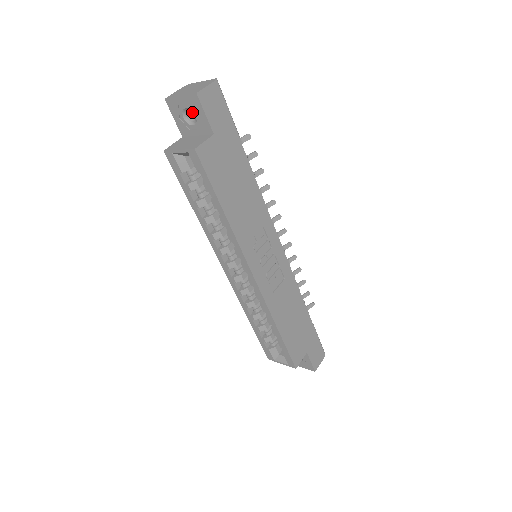
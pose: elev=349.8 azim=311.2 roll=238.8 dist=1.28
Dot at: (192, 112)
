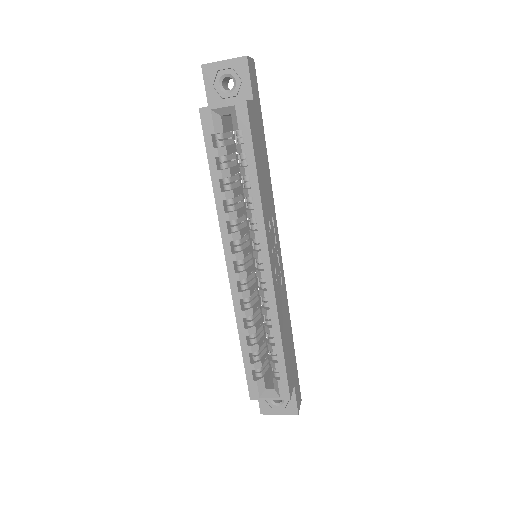
Dot at: (224, 85)
